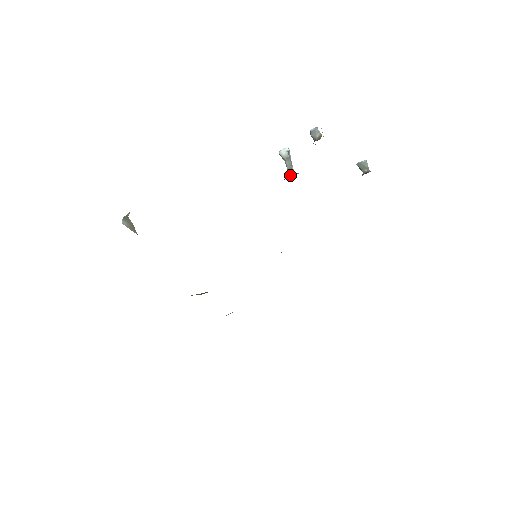
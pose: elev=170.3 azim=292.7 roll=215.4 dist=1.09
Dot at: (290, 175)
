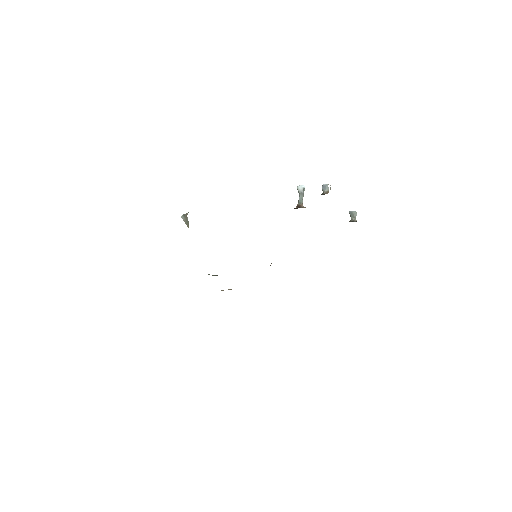
Dot at: (299, 207)
